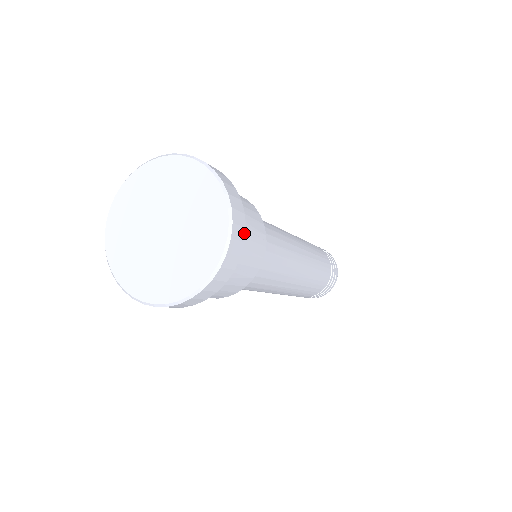
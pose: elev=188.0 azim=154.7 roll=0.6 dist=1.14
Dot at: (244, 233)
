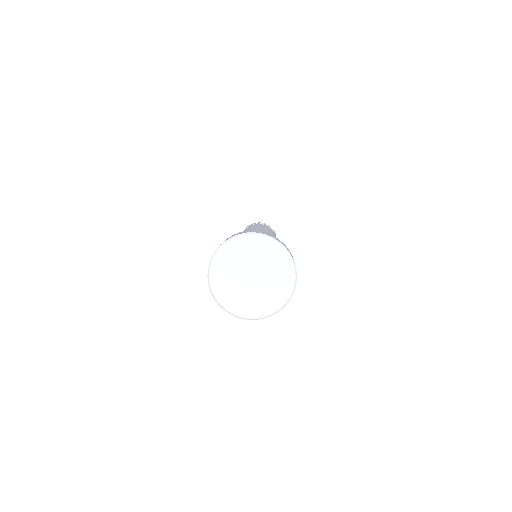
Dot at: occluded
